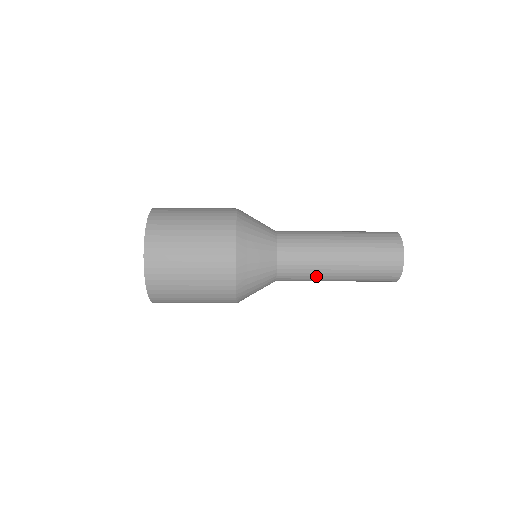
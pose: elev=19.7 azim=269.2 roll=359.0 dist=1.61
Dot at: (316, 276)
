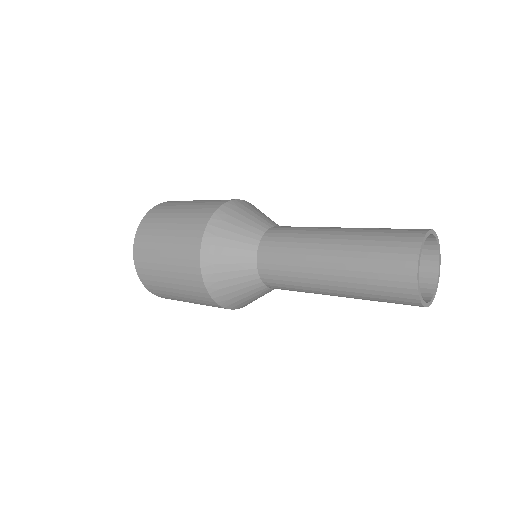
Dot at: occluded
